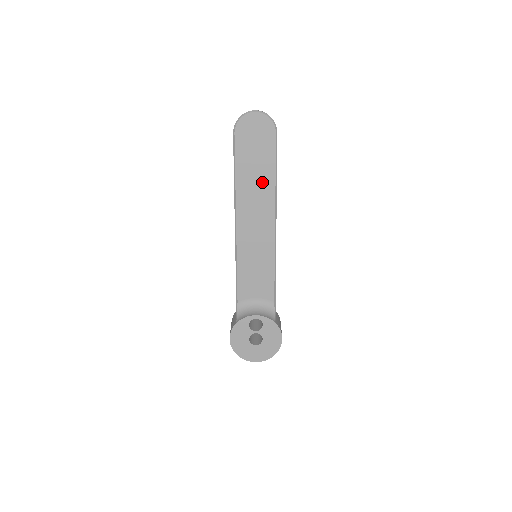
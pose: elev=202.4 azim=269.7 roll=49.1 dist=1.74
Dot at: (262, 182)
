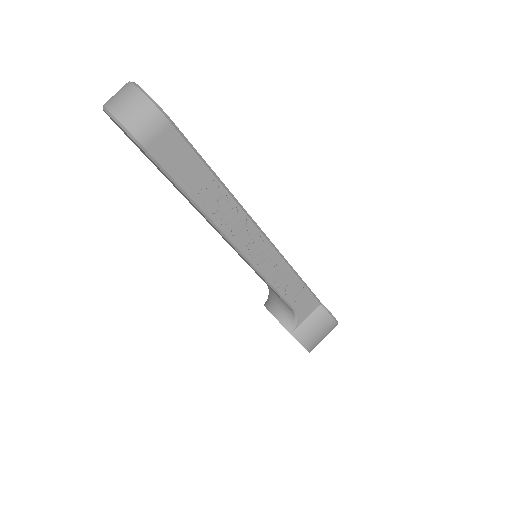
Dot at: occluded
